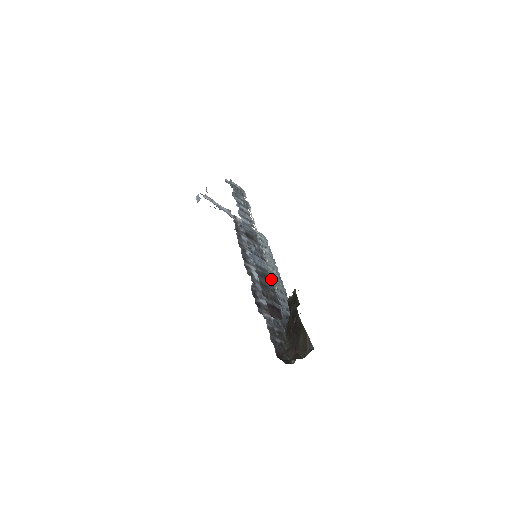
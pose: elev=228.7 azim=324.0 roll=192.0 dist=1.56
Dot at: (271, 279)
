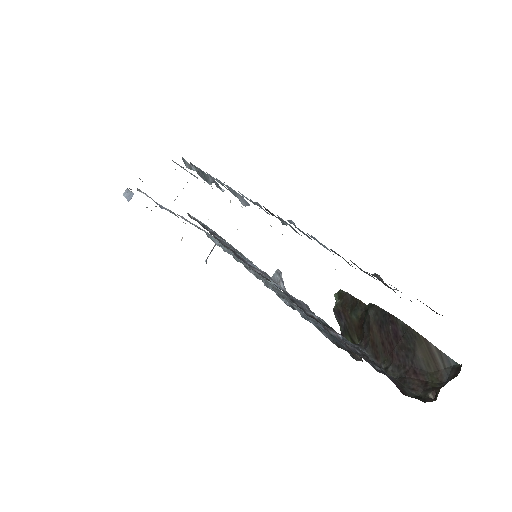
Dot at: (349, 264)
